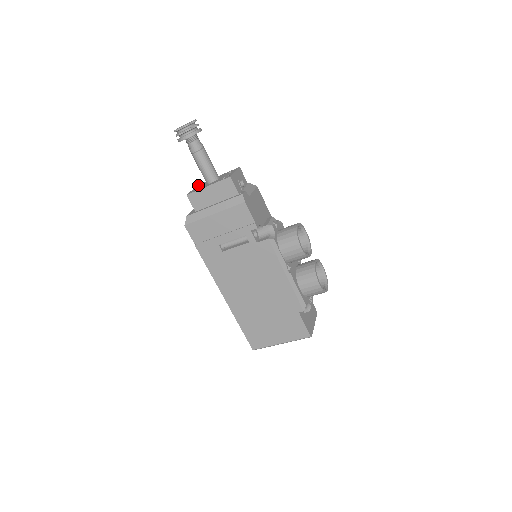
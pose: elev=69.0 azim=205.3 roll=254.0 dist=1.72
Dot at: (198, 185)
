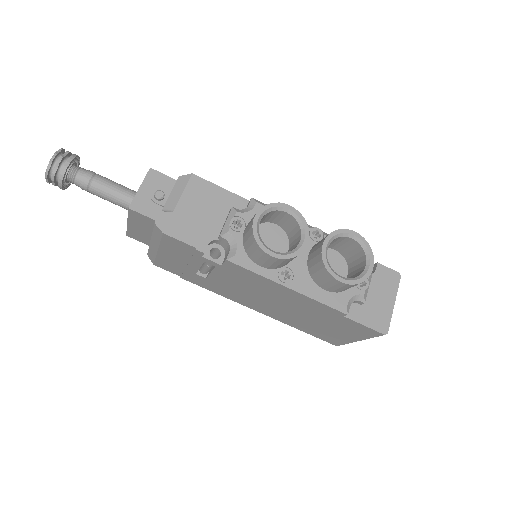
Dot at: occluded
